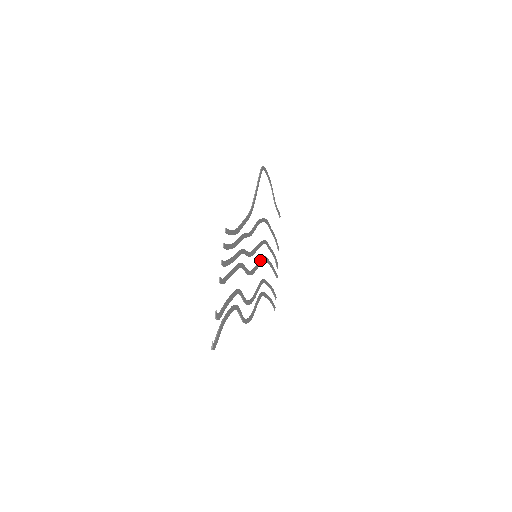
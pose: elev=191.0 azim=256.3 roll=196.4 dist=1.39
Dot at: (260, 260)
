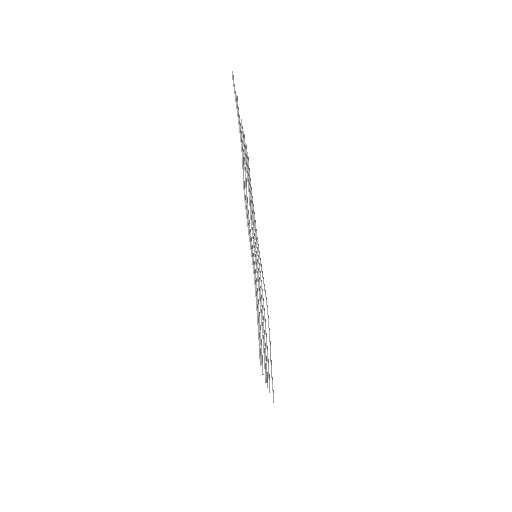
Dot at: (257, 275)
